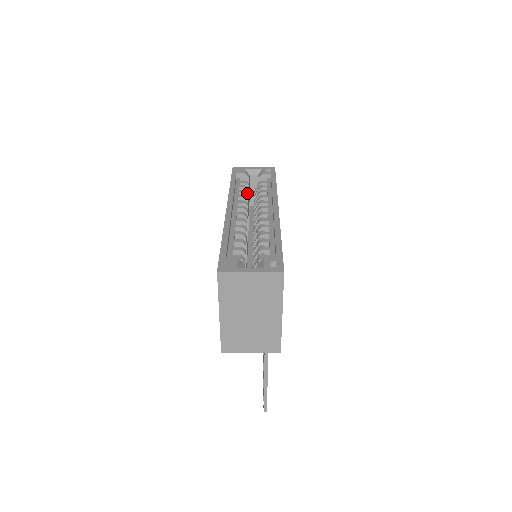
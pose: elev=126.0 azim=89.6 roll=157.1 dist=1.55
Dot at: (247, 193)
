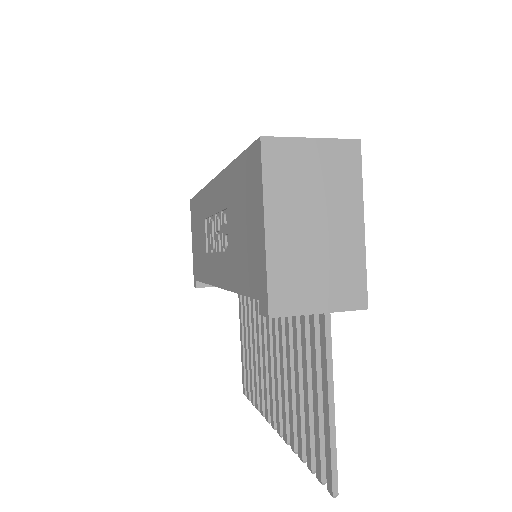
Dot at: occluded
